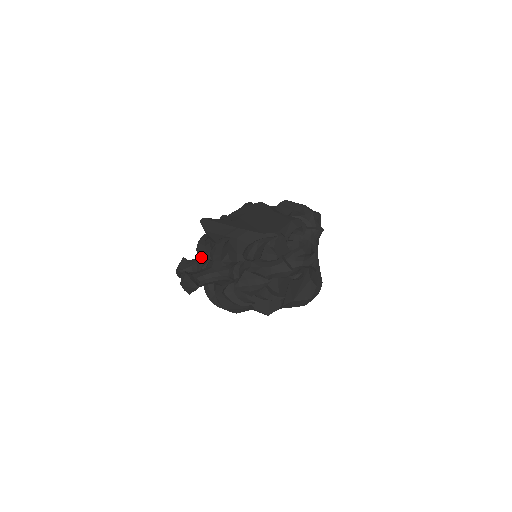
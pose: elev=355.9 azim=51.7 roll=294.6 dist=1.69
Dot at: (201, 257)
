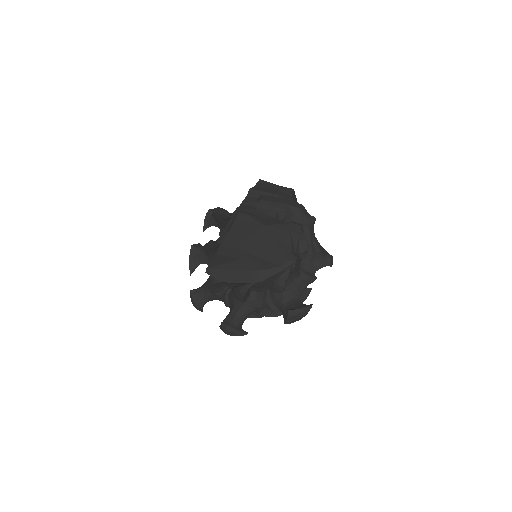
Dot at: (216, 291)
